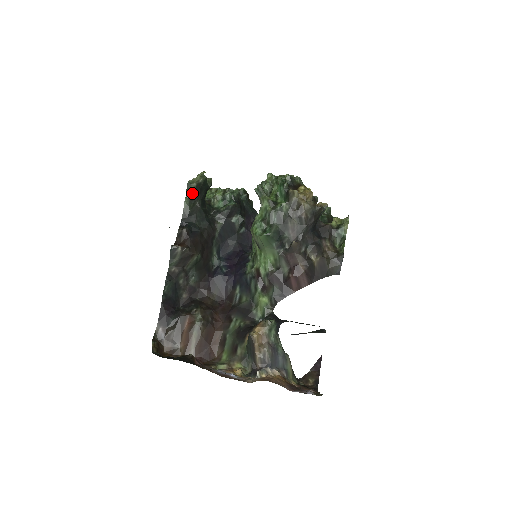
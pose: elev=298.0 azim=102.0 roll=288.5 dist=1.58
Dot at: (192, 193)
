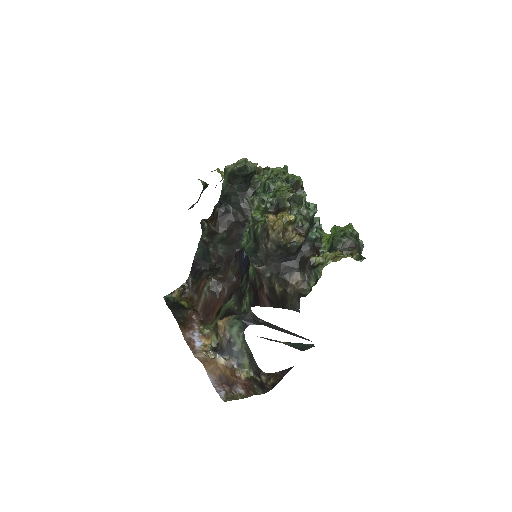
Dot at: (228, 178)
